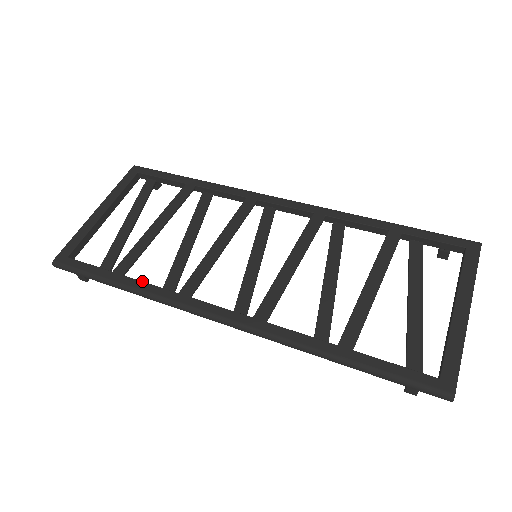
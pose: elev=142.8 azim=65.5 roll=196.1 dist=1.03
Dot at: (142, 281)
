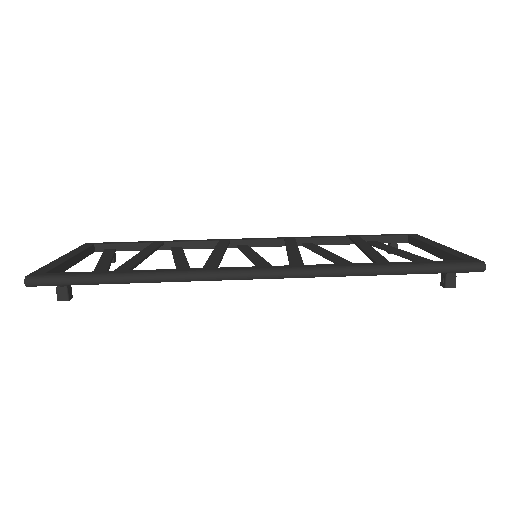
Dot at: occluded
